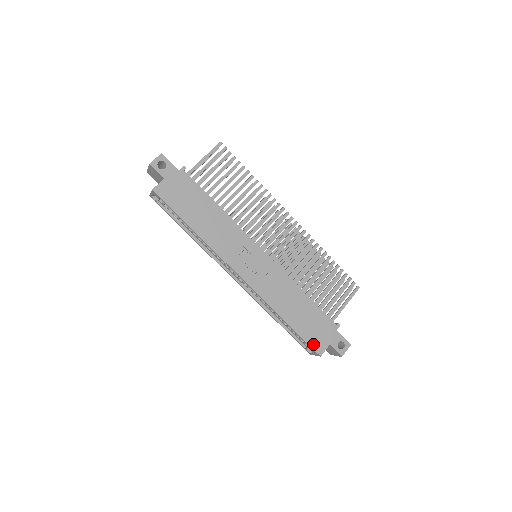
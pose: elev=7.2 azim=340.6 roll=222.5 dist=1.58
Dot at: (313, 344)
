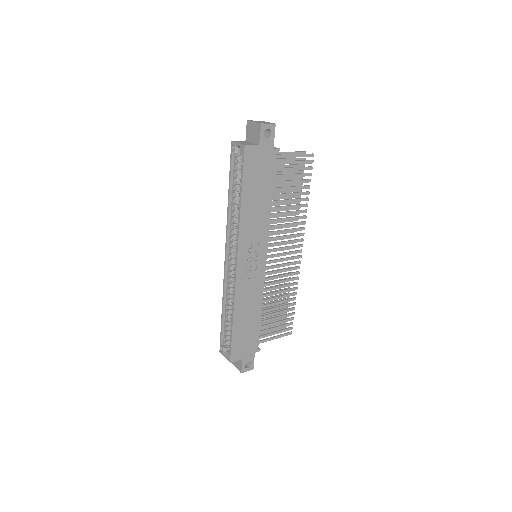
Dot at: (234, 351)
